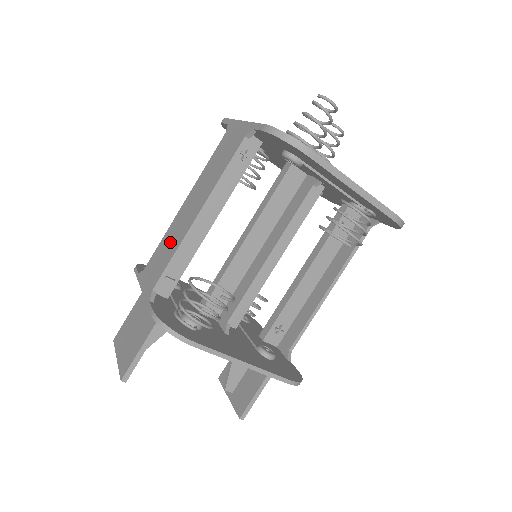
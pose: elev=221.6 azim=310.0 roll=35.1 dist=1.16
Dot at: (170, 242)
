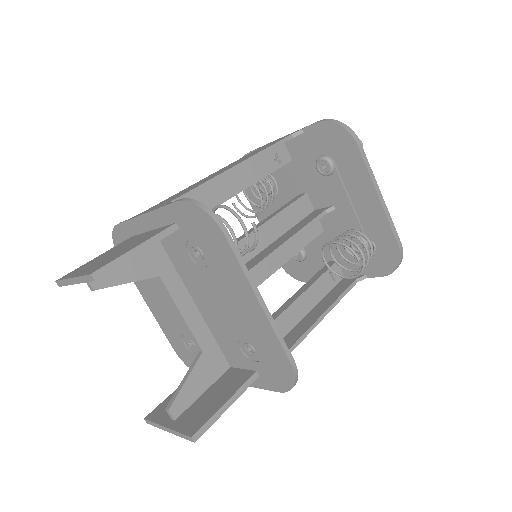
Dot at: (192, 186)
